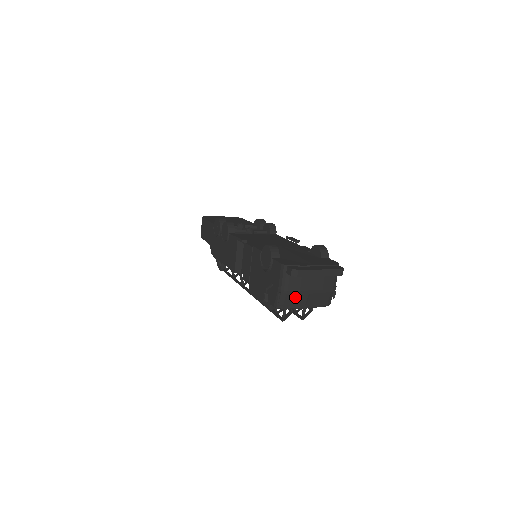
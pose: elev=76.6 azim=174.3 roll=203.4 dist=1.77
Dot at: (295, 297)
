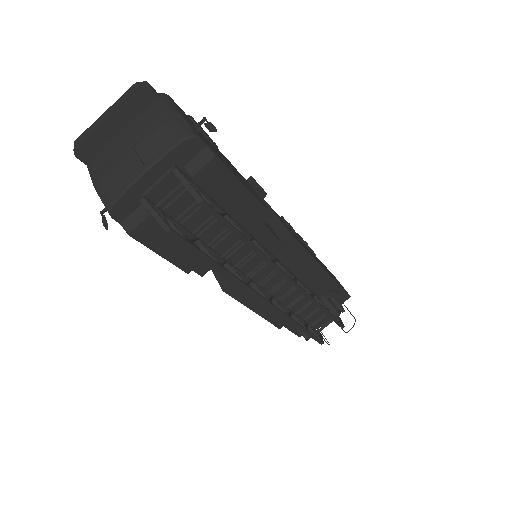
Dot at: (116, 175)
